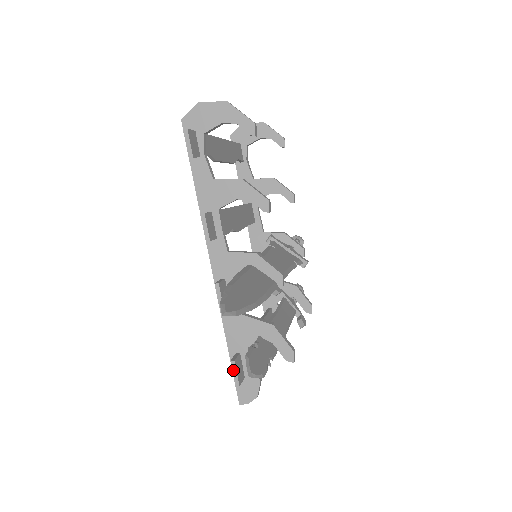
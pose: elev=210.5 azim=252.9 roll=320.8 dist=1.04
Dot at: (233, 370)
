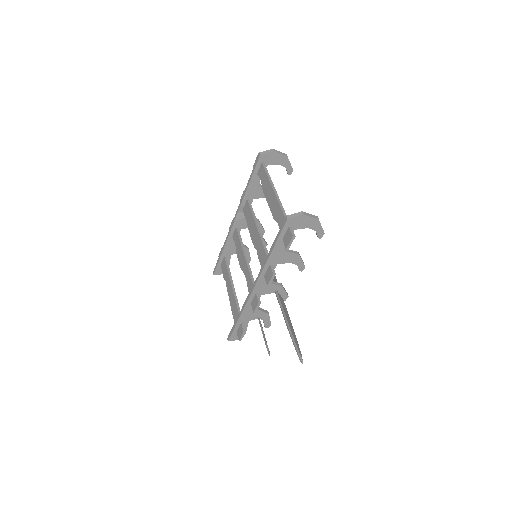
Dot at: (242, 335)
